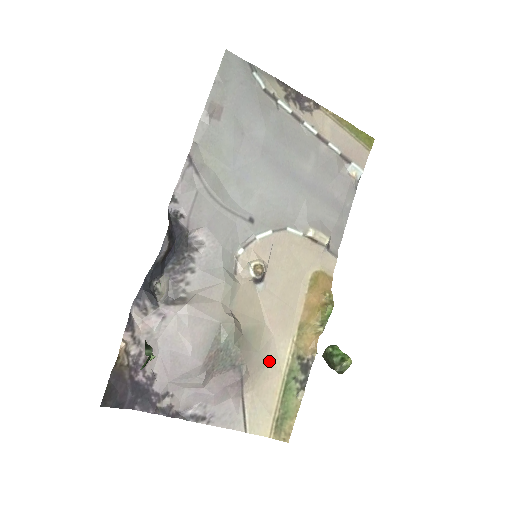
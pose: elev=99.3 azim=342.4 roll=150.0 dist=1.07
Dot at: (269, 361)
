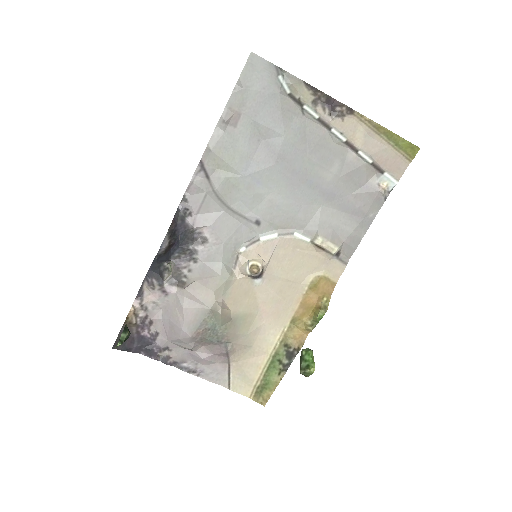
Dot at: (257, 343)
